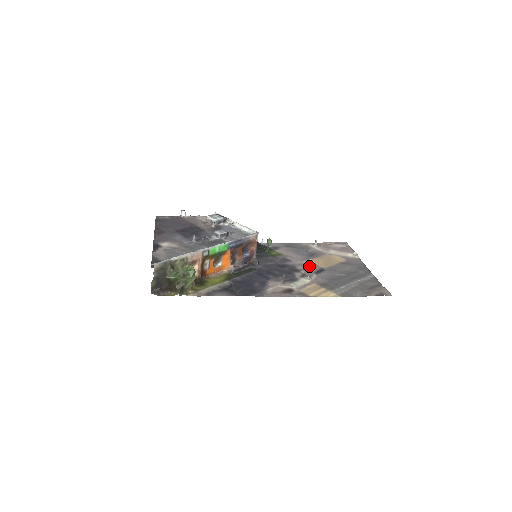
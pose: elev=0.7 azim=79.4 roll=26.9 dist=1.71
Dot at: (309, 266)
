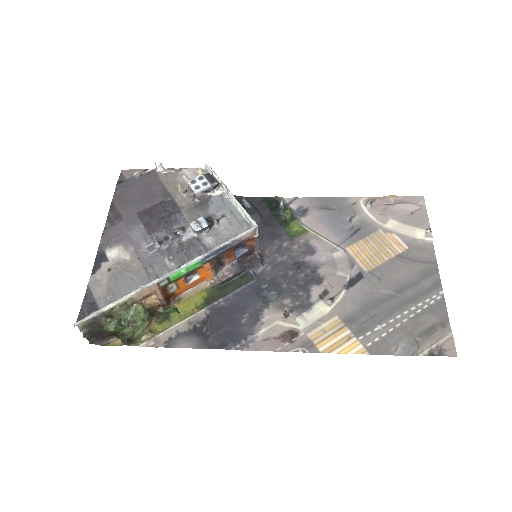
Dot at: (341, 267)
